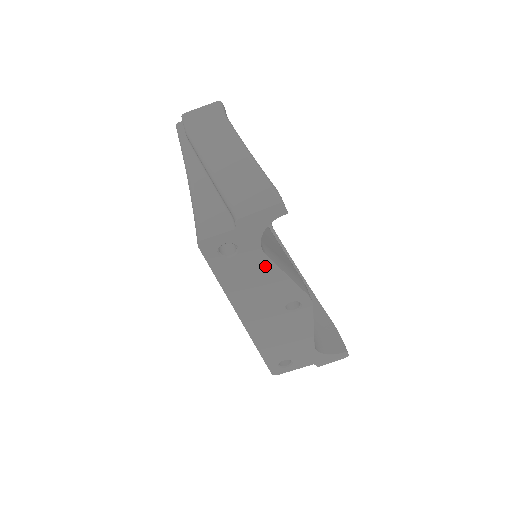
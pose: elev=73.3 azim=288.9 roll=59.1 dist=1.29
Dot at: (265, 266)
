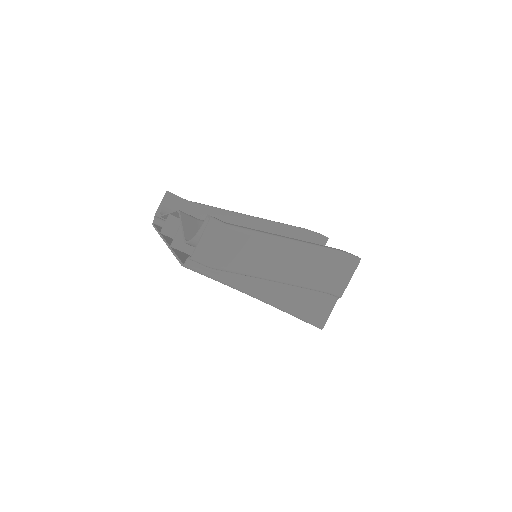
Dot at: occluded
